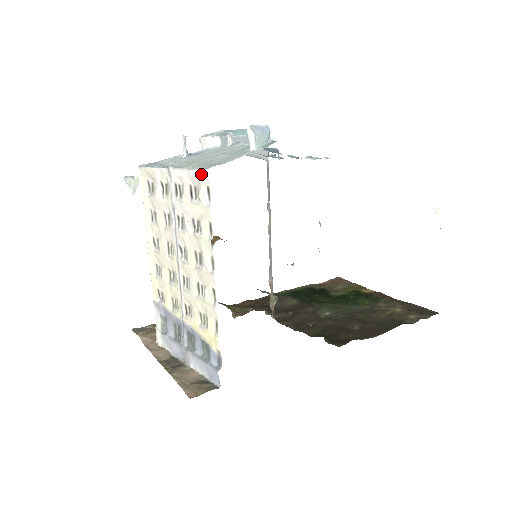
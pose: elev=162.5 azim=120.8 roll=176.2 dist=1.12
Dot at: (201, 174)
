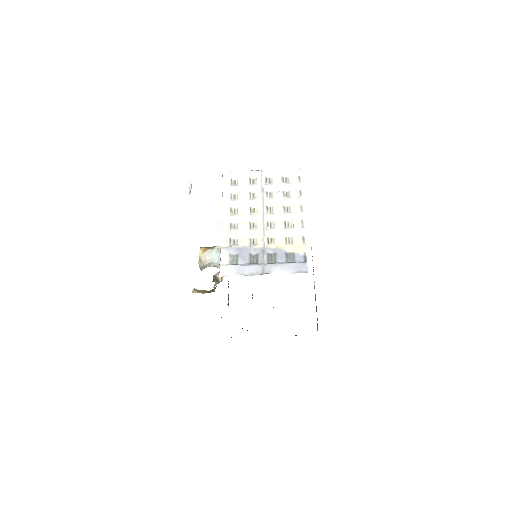
Dot at: (295, 170)
